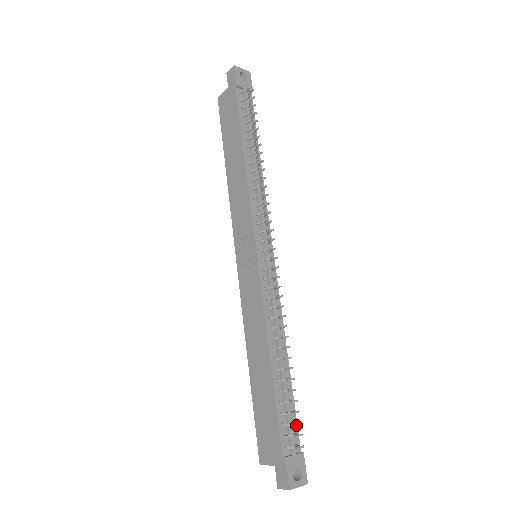
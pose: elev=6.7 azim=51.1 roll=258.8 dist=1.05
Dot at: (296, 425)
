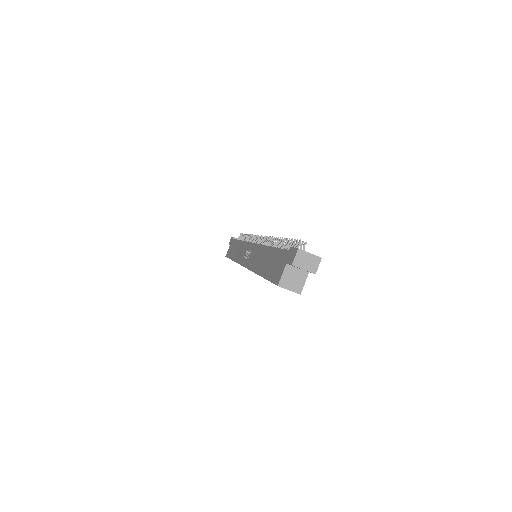
Dot at: occluded
